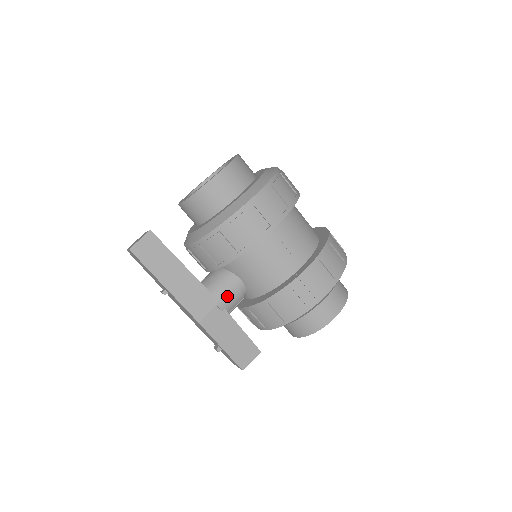
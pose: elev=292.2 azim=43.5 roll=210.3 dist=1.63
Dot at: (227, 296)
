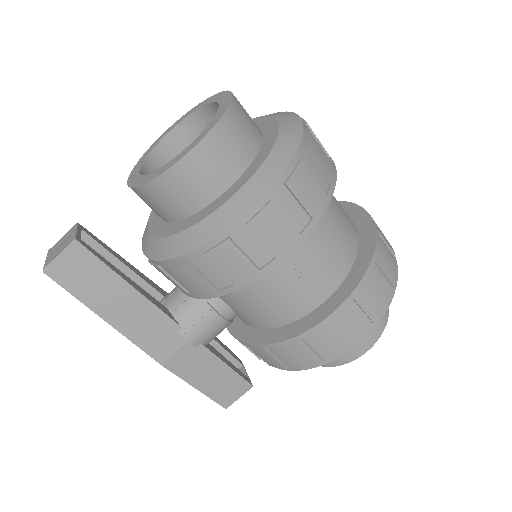
Dot at: (205, 329)
